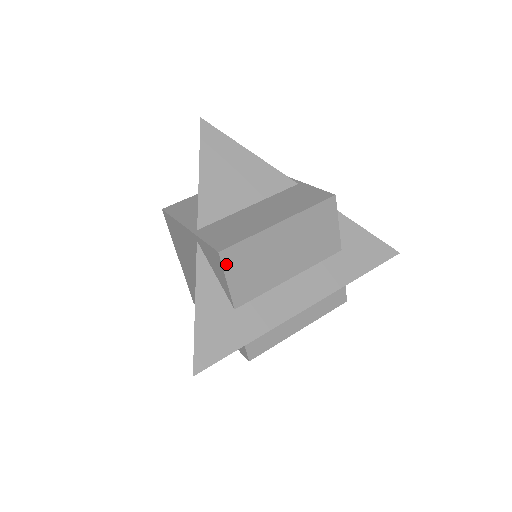
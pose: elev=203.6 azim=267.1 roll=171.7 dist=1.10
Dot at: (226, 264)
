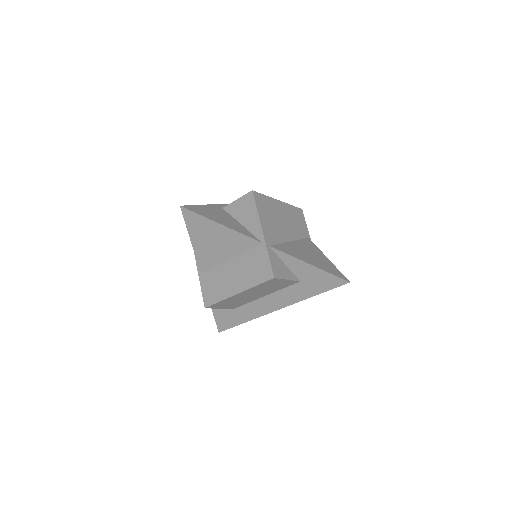
Dot at: (213, 307)
